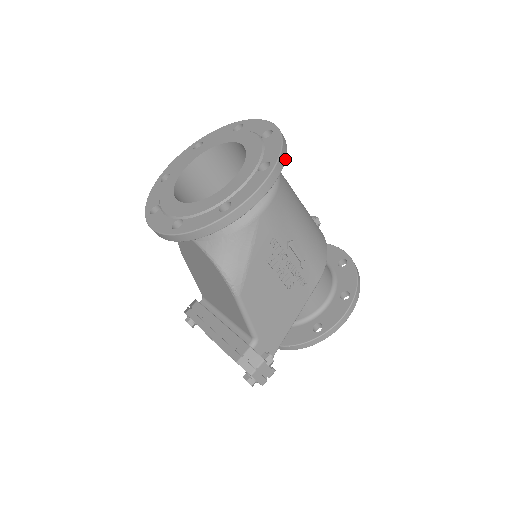
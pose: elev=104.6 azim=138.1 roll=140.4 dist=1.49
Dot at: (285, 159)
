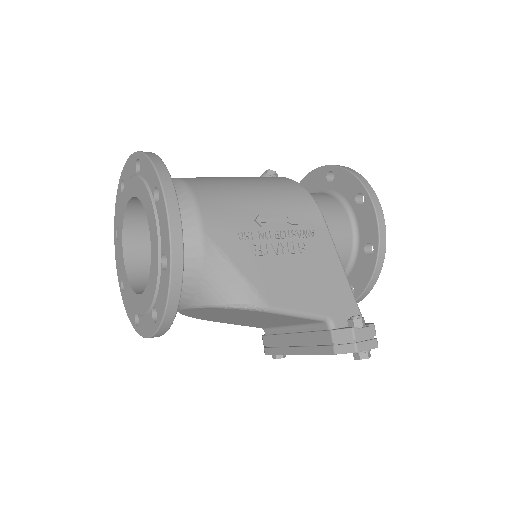
Dot at: (166, 169)
